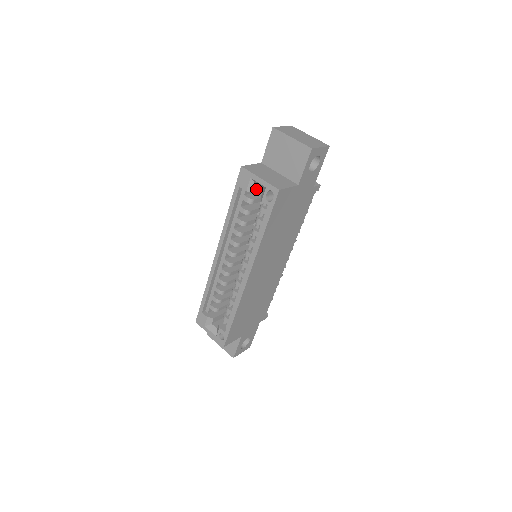
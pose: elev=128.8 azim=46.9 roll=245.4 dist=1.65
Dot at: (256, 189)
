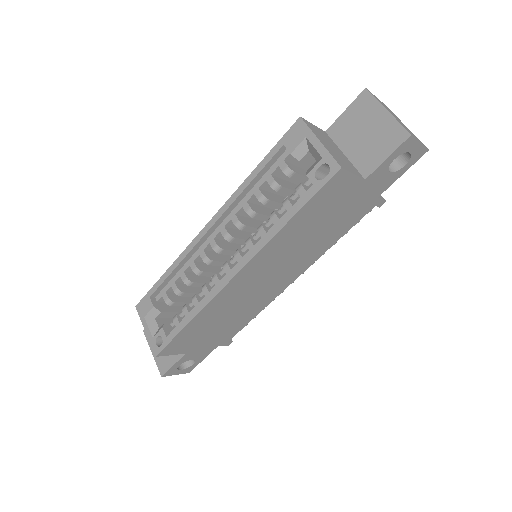
Dot at: (305, 158)
